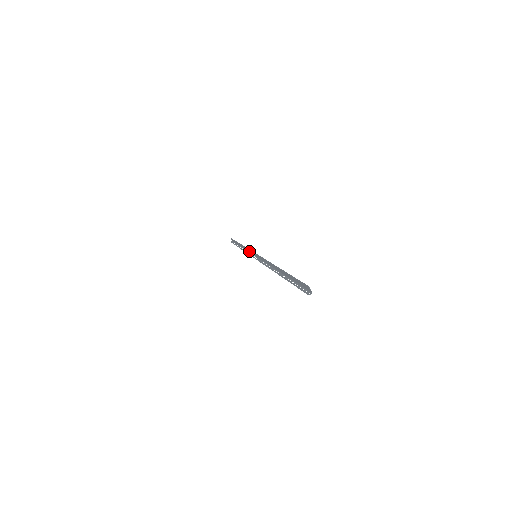
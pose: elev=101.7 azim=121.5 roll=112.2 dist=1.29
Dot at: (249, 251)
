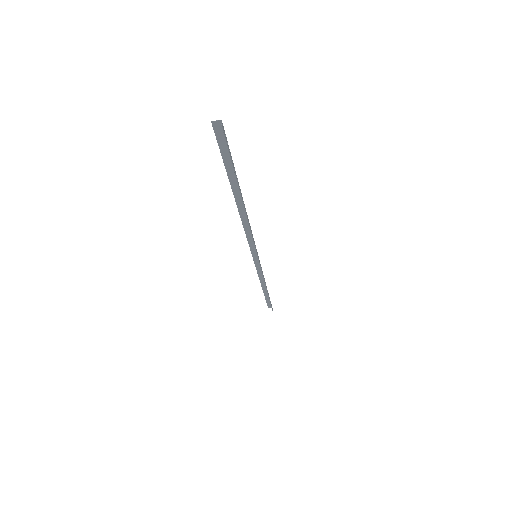
Dot at: (260, 271)
